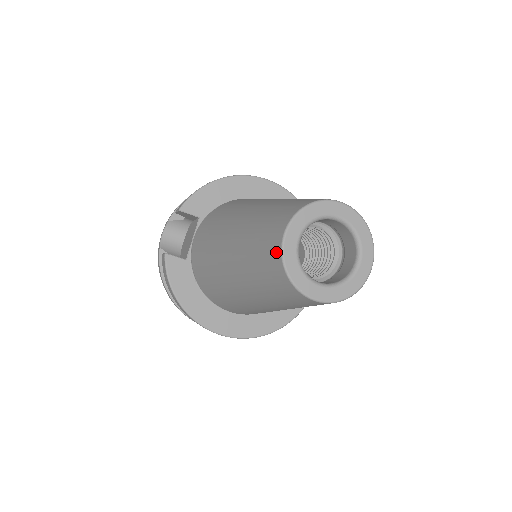
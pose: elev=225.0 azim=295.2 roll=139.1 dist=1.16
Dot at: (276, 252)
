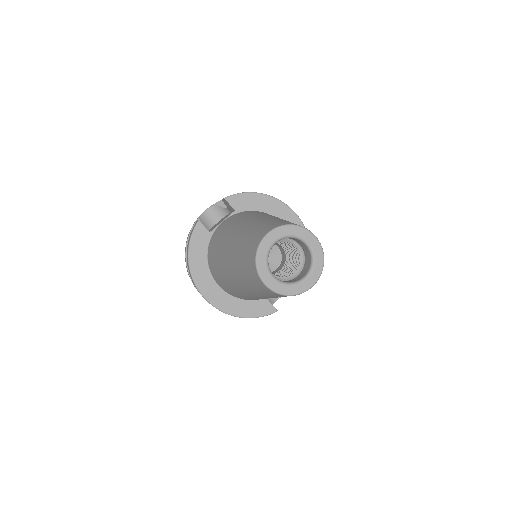
Dot at: (258, 241)
